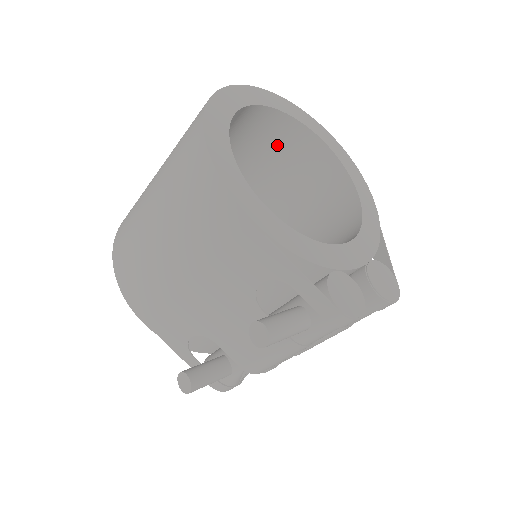
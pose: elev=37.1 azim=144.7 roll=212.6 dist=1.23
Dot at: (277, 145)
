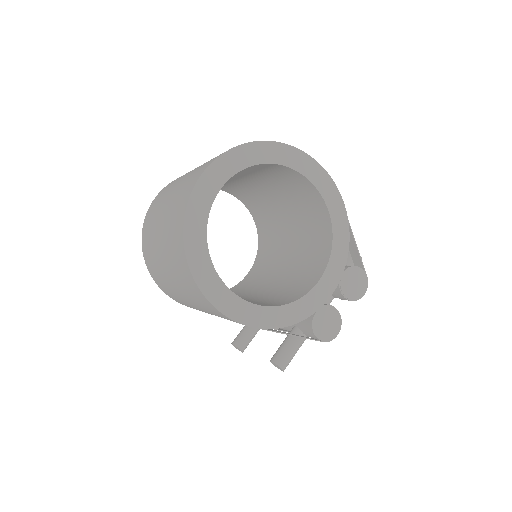
Dot at: (244, 170)
